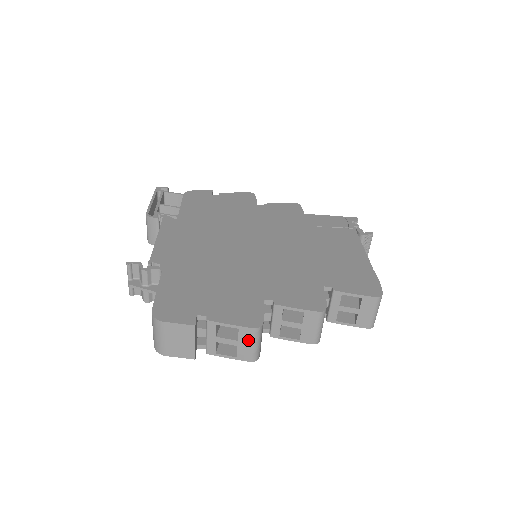
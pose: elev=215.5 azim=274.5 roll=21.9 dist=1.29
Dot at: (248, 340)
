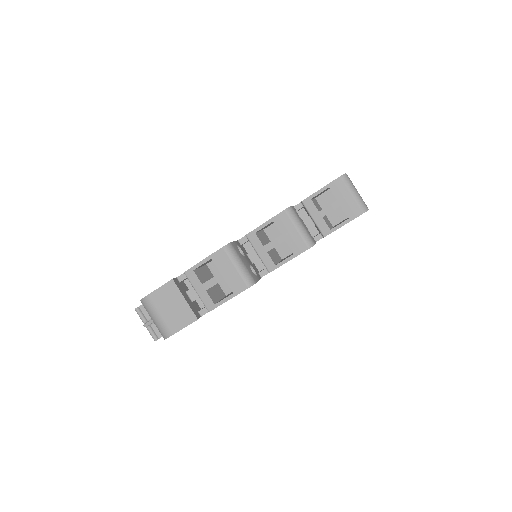
Dot at: (227, 265)
